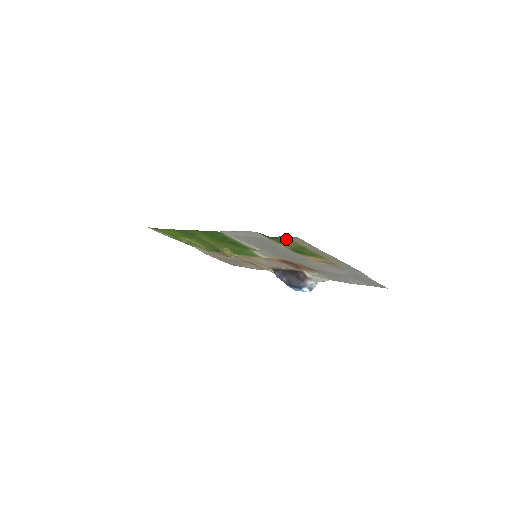
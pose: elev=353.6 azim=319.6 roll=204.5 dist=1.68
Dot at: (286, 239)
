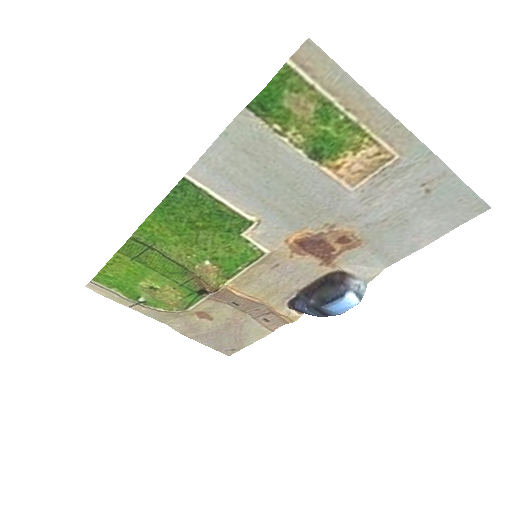
Dot at: (292, 85)
